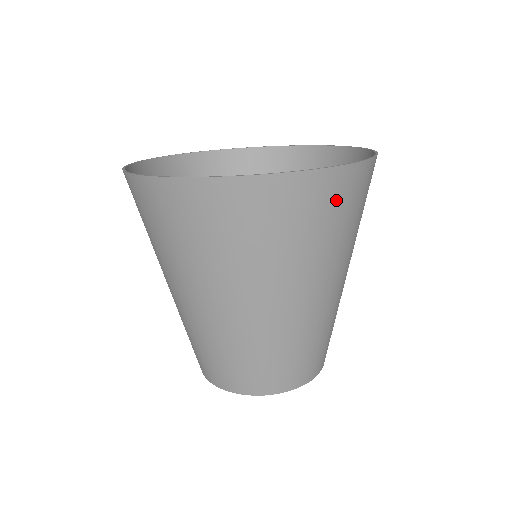
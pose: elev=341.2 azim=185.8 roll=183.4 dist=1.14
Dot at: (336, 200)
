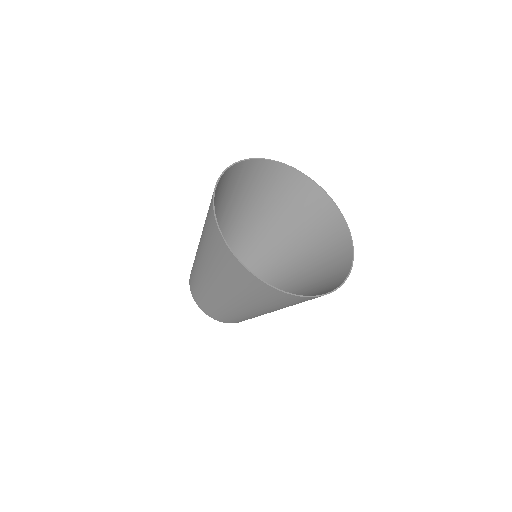
Dot at: occluded
